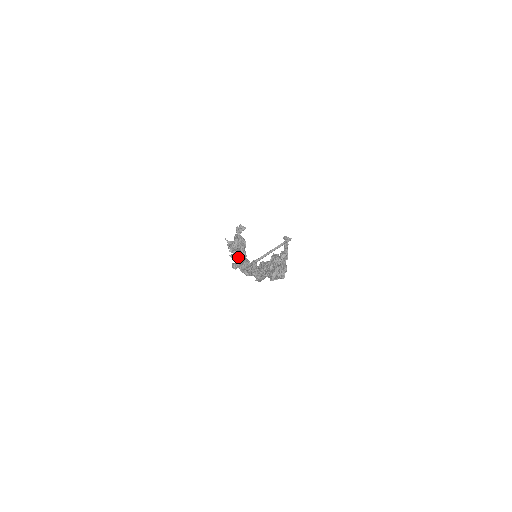
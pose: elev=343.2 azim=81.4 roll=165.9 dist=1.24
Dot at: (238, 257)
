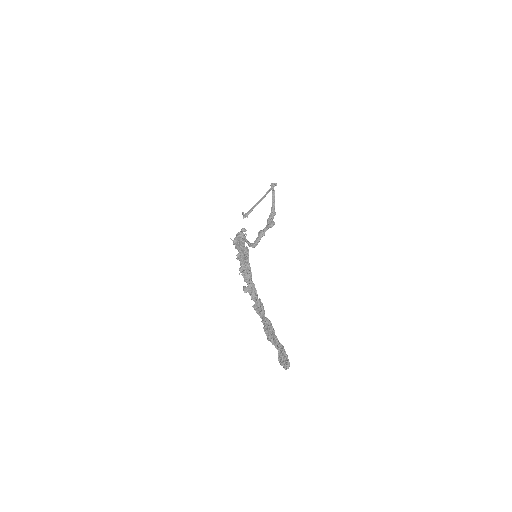
Dot at: (246, 278)
